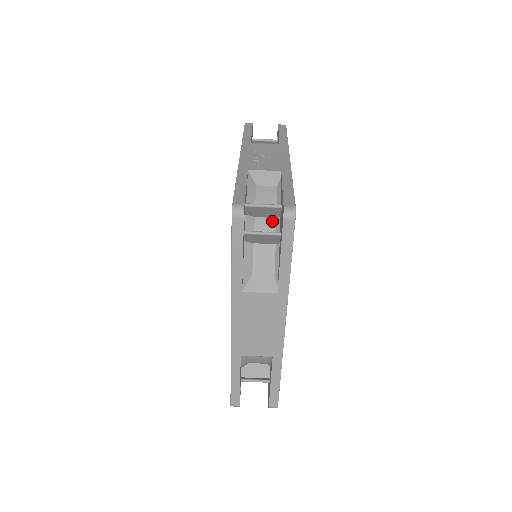
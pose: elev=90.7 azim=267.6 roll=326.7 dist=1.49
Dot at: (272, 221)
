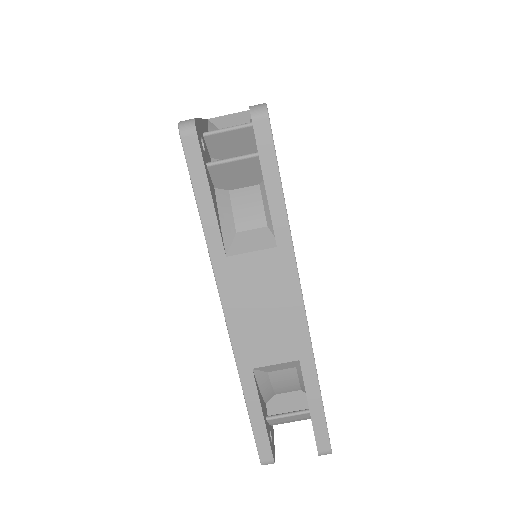
Dot at: occluded
